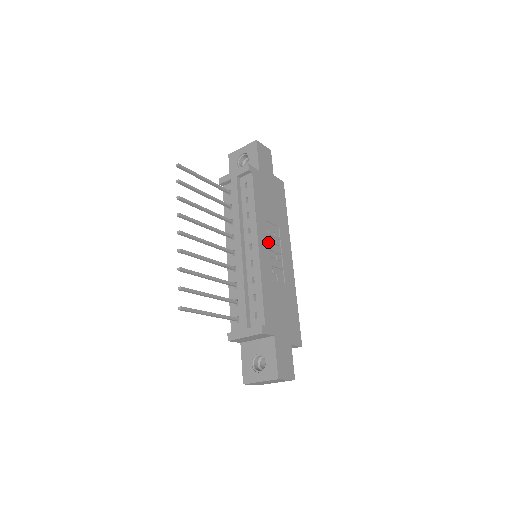
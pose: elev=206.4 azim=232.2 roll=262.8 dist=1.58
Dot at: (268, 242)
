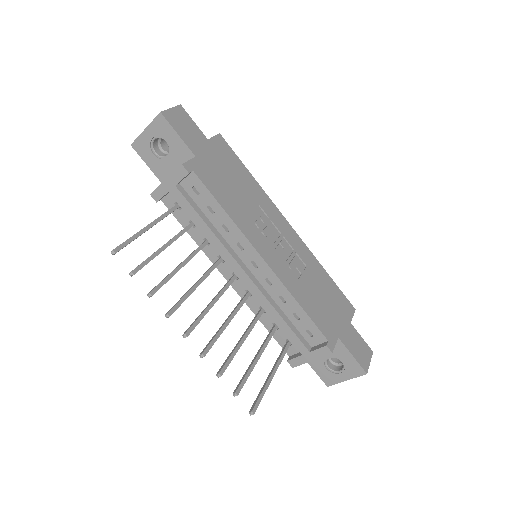
Dot at: (266, 241)
